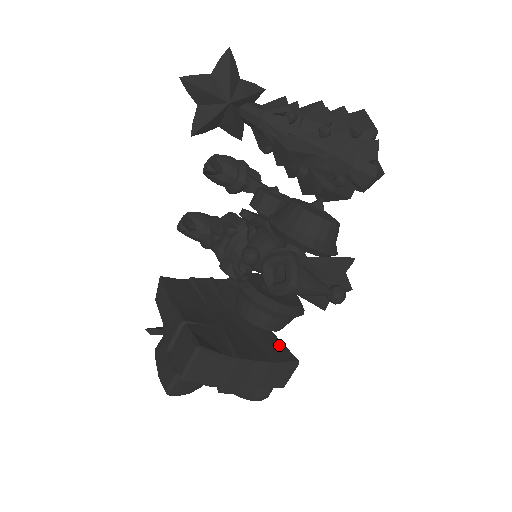
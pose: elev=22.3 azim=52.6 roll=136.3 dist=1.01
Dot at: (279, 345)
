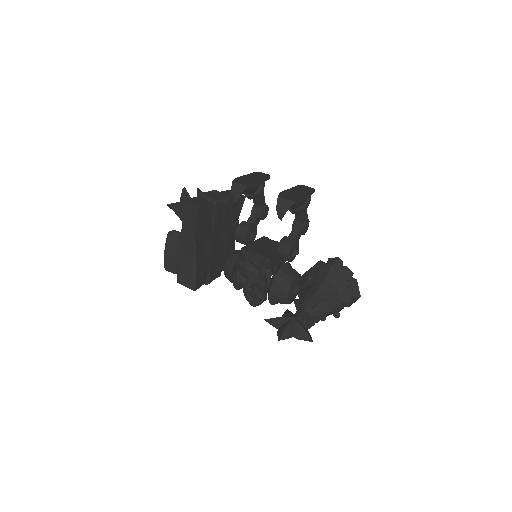
Dot at: occluded
